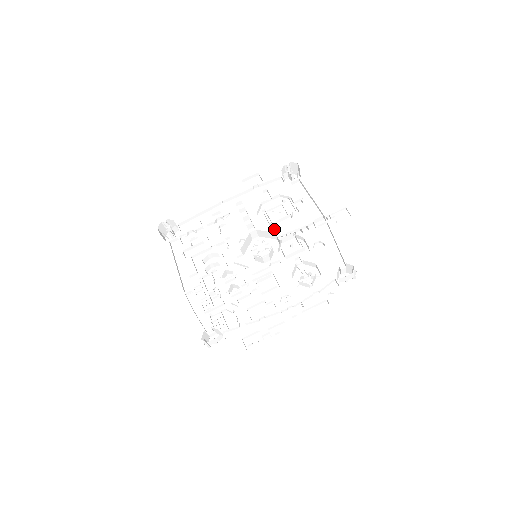
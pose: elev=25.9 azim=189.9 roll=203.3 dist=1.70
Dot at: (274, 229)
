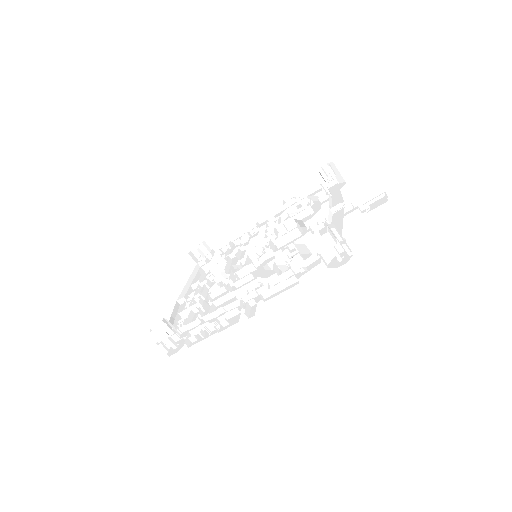
Dot at: occluded
